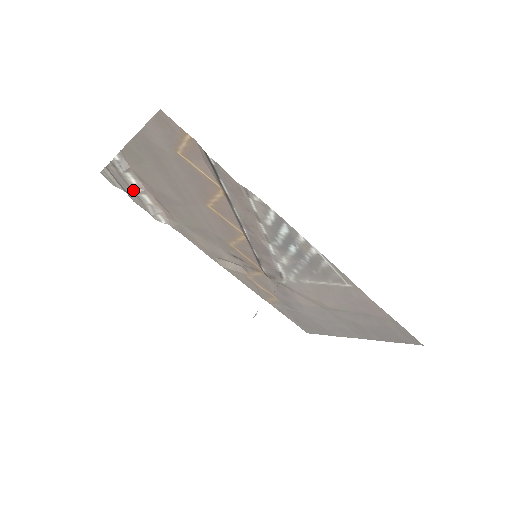
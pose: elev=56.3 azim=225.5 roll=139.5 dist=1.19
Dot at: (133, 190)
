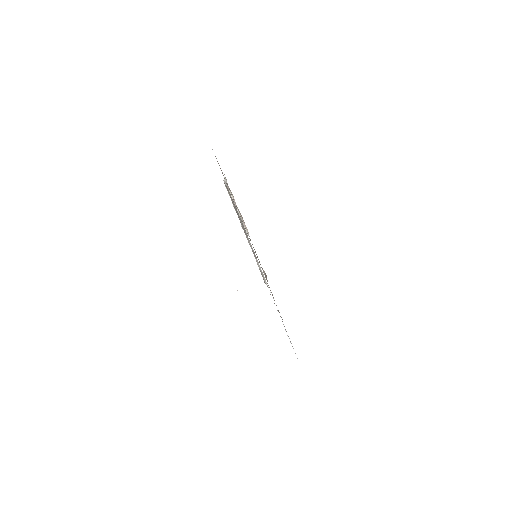
Dot at: occluded
